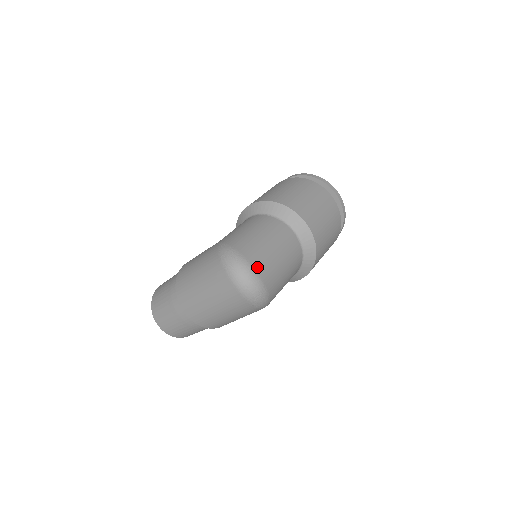
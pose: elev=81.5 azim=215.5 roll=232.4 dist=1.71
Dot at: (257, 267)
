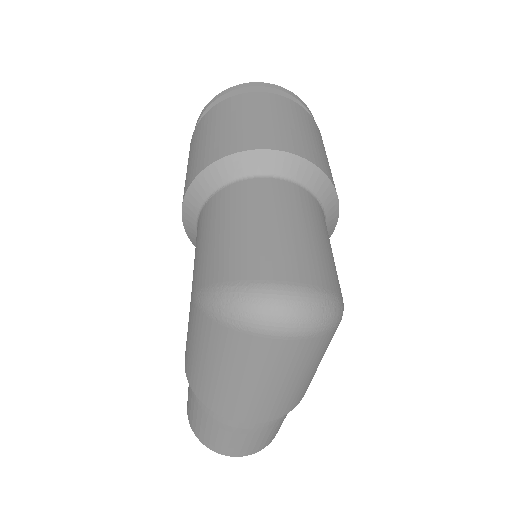
Dot at: (278, 276)
